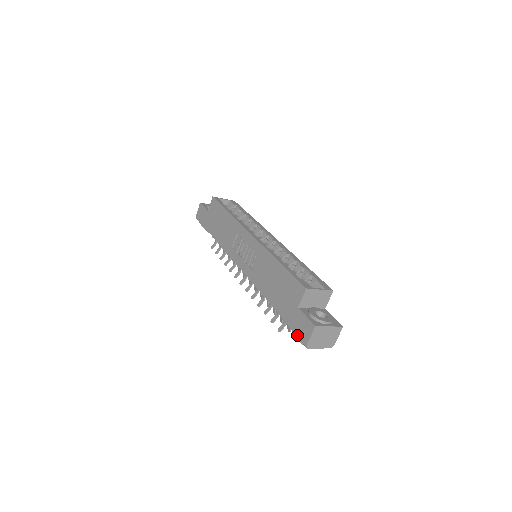
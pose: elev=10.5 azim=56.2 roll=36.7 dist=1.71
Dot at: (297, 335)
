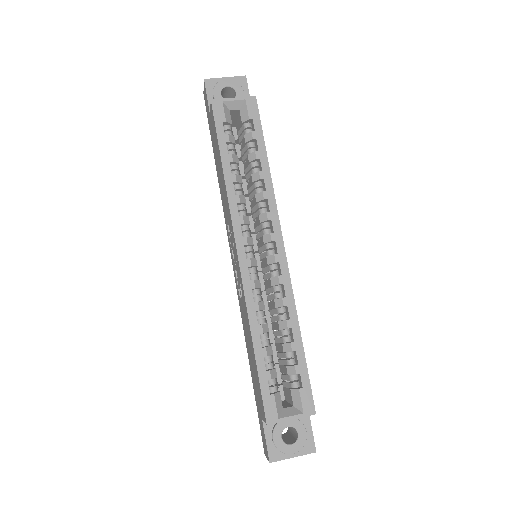
Dot at: occluded
